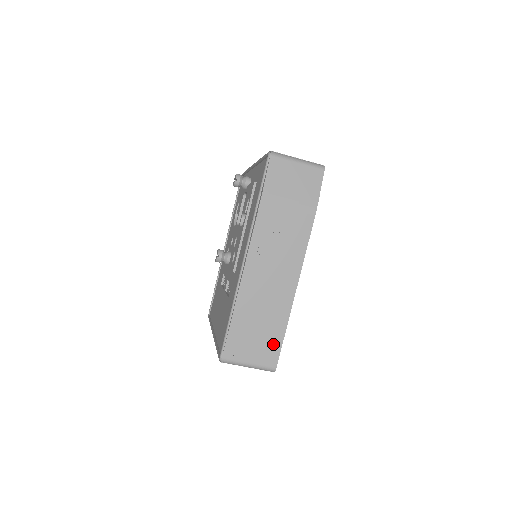
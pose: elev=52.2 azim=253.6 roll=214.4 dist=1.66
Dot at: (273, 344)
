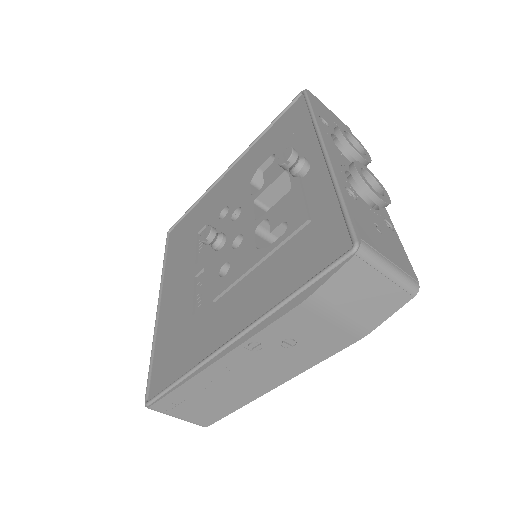
Dot at: (216, 414)
